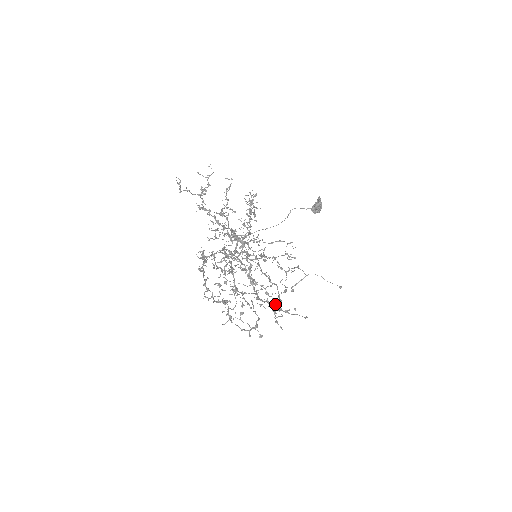
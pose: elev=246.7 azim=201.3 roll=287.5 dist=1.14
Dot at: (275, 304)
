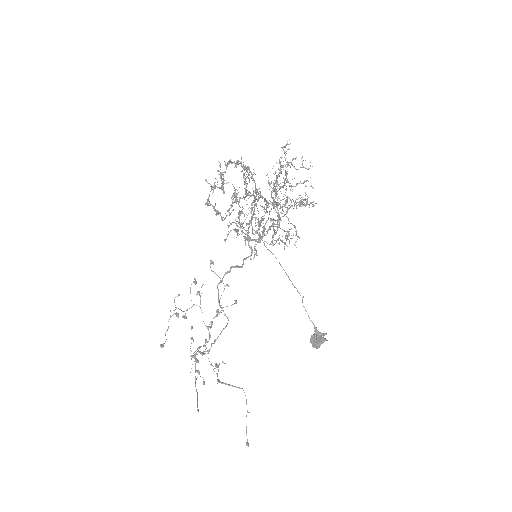
Dot at: occluded
